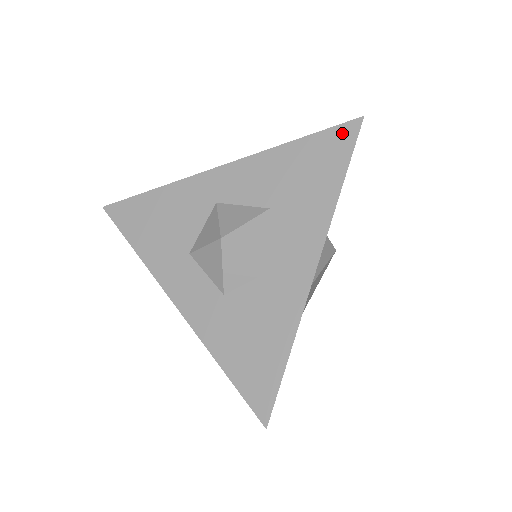
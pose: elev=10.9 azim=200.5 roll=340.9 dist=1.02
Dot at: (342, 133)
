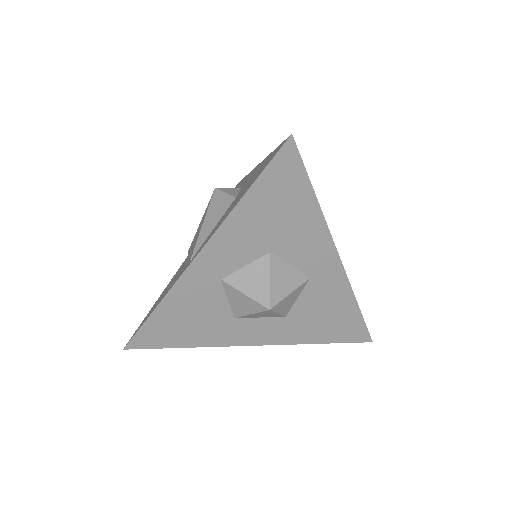
Dot at: (283, 161)
